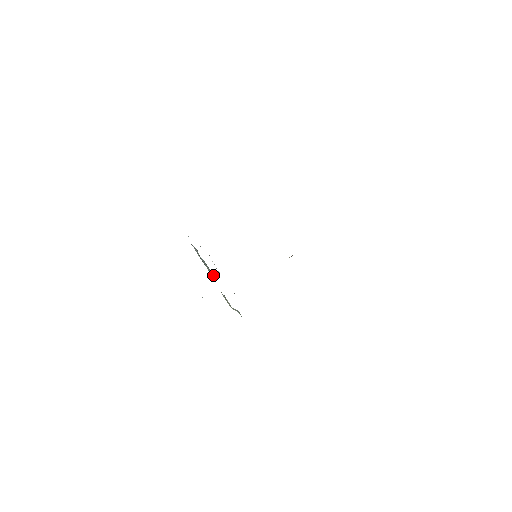
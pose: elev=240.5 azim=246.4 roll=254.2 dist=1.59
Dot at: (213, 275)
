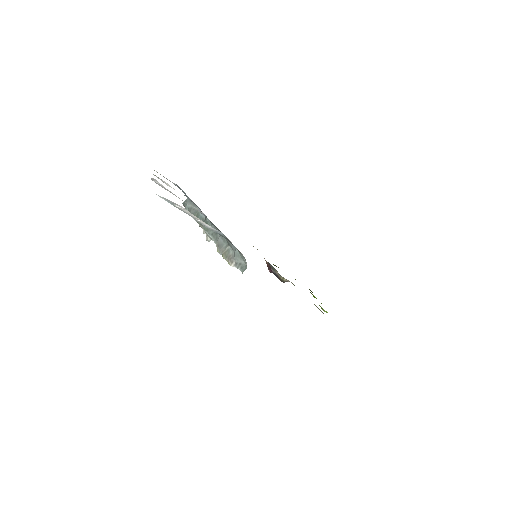
Dot at: (213, 233)
